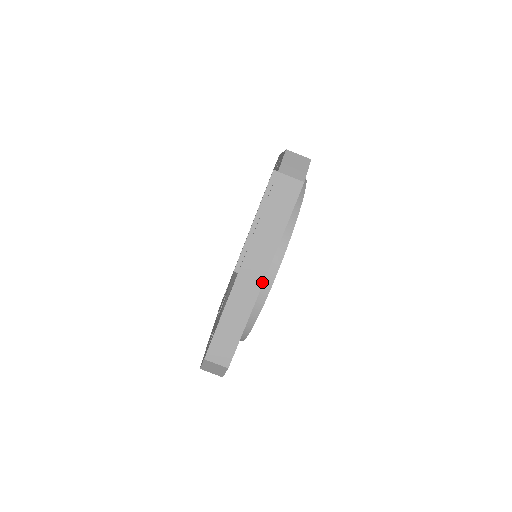
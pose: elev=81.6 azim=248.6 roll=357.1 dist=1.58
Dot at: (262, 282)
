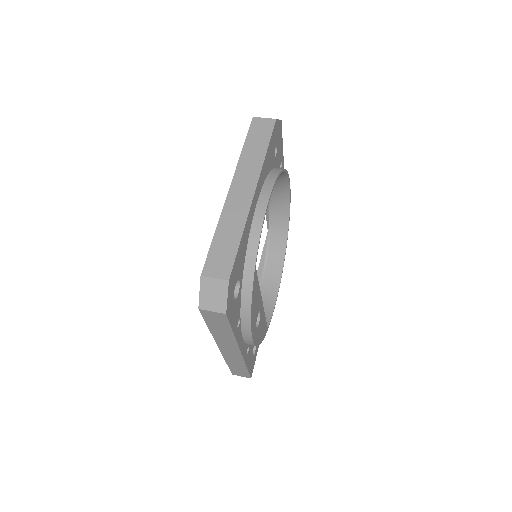
Dot at: (253, 194)
